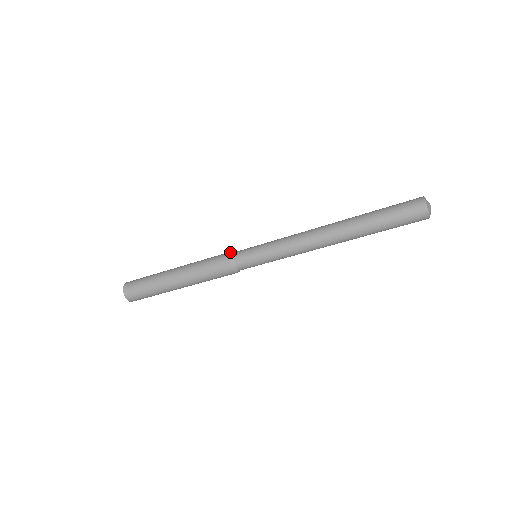
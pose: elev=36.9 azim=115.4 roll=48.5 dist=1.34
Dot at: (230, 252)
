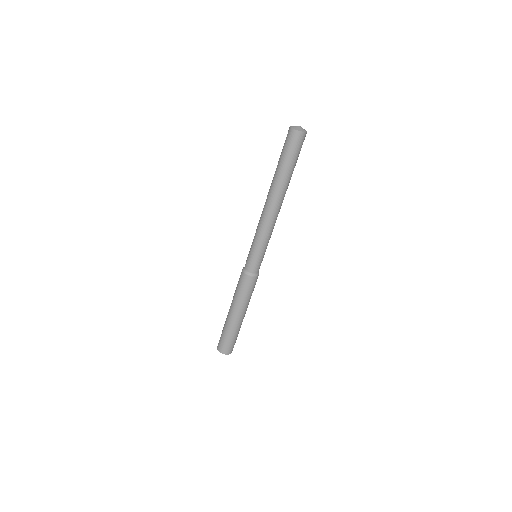
Dot at: occluded
